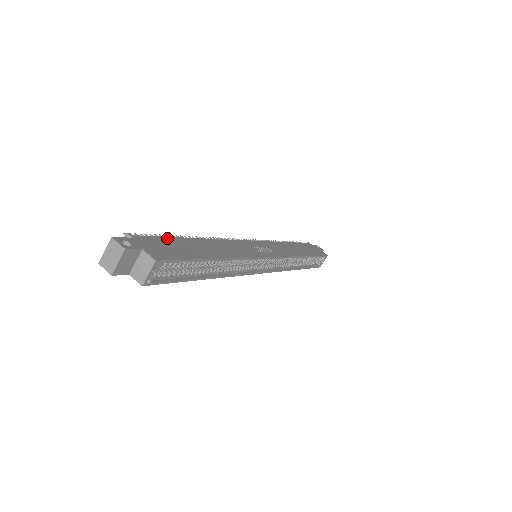
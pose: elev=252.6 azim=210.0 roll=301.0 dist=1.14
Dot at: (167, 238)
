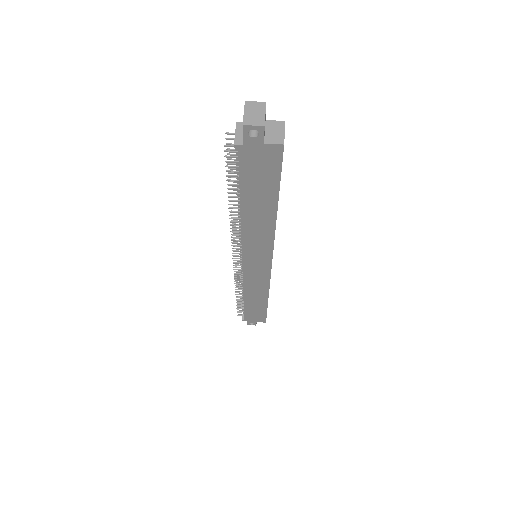
Dot at: occluded
